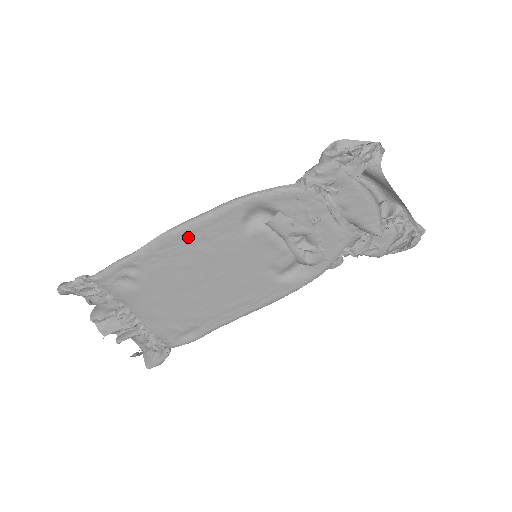
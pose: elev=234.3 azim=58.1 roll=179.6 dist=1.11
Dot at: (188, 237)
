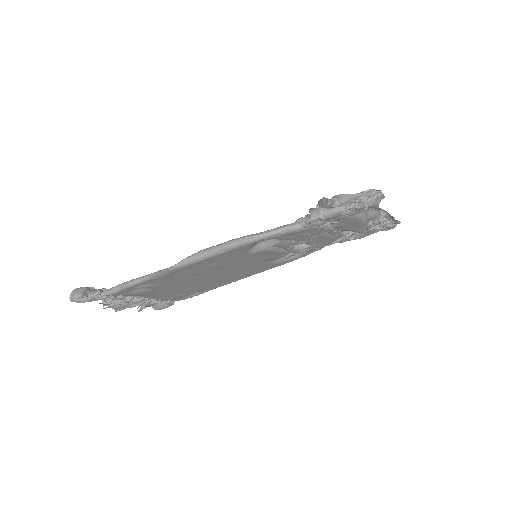
Dot at: (198, 264)
